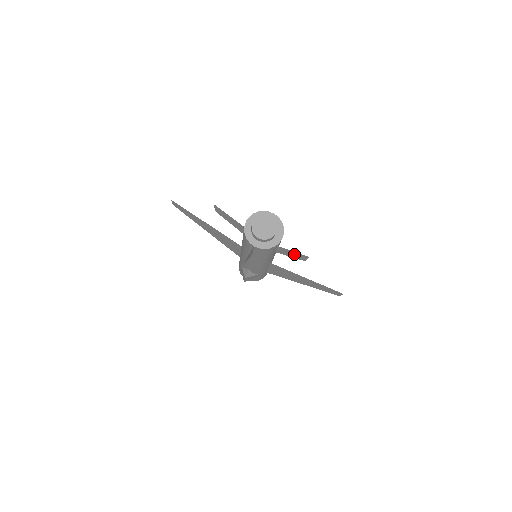
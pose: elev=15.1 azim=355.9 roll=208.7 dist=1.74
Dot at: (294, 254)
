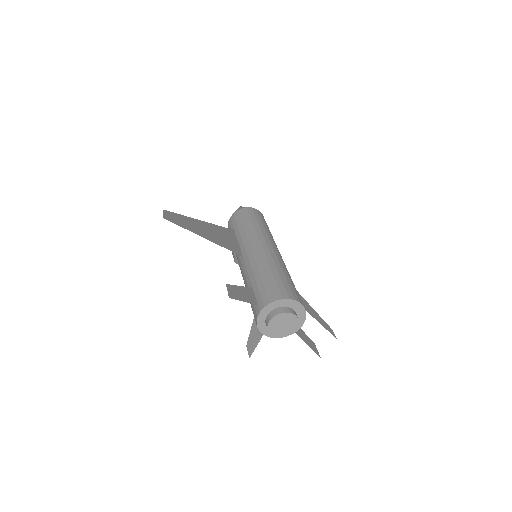
Dot at: (305, 338)
